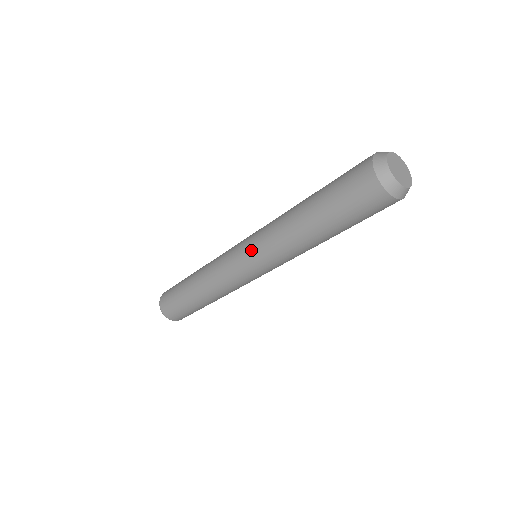
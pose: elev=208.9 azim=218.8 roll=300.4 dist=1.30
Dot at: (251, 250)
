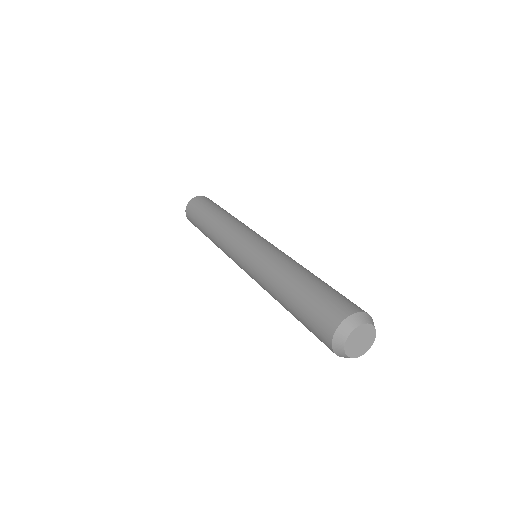
Dot at: occluded
